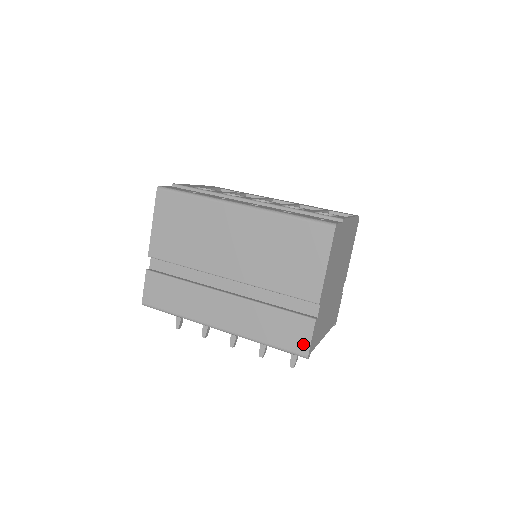
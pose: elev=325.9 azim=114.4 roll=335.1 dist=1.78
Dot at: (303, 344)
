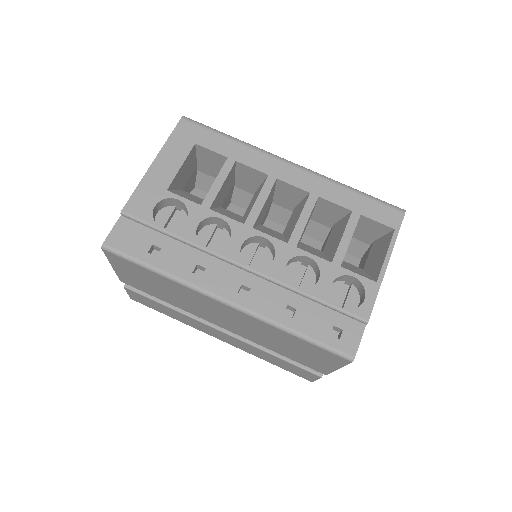
Dot at: (308, 378)
